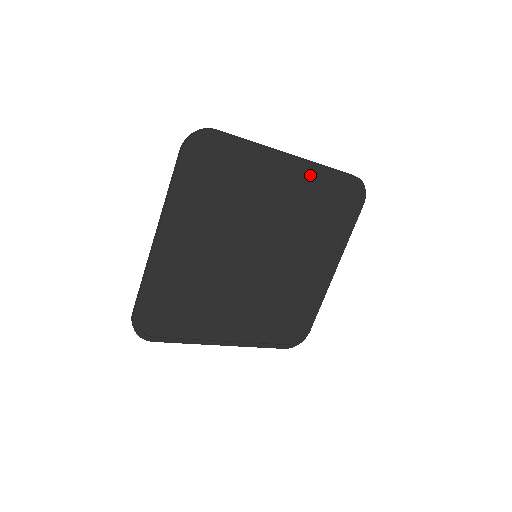
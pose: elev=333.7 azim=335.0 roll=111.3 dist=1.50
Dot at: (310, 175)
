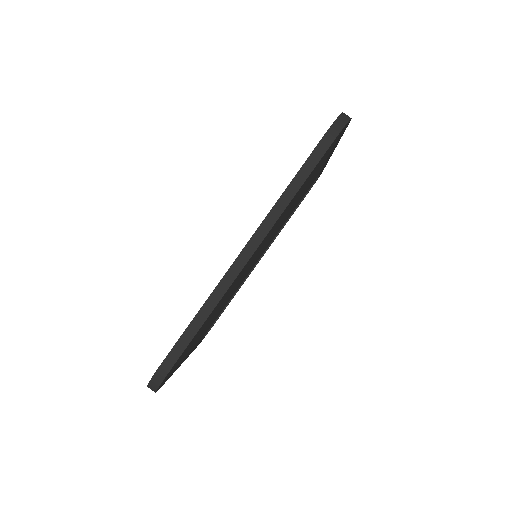
Dot at: occluded
